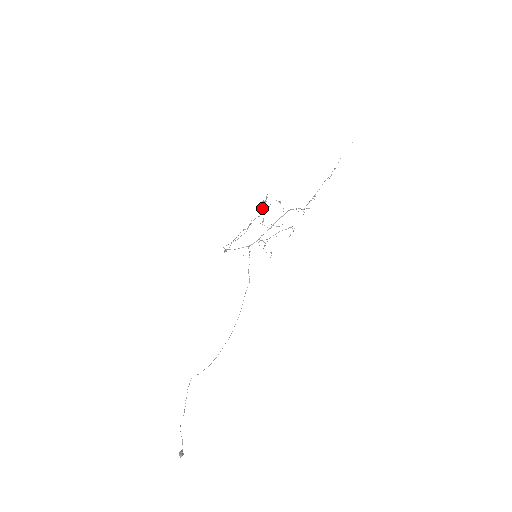
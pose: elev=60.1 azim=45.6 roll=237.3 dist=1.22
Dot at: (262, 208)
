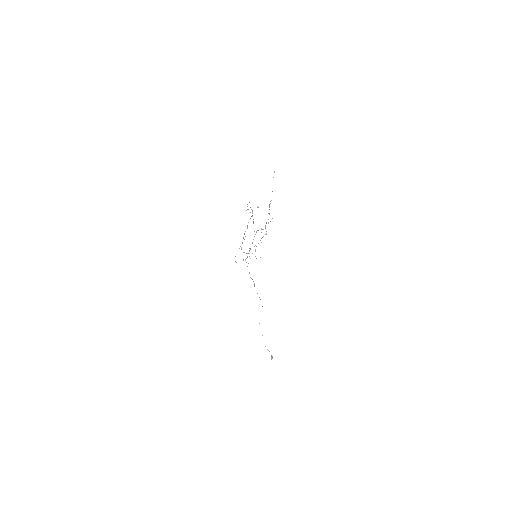
Dot at: (251, 209)
